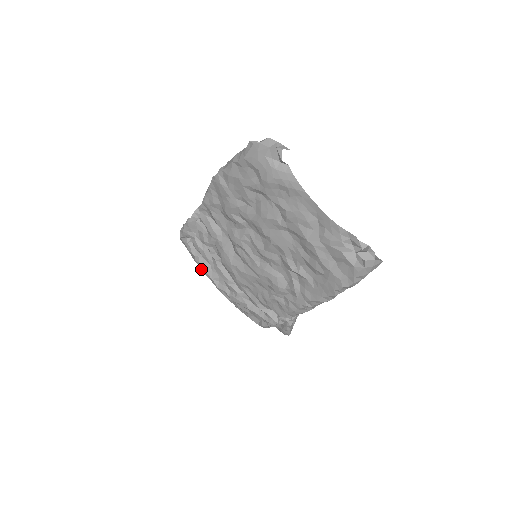
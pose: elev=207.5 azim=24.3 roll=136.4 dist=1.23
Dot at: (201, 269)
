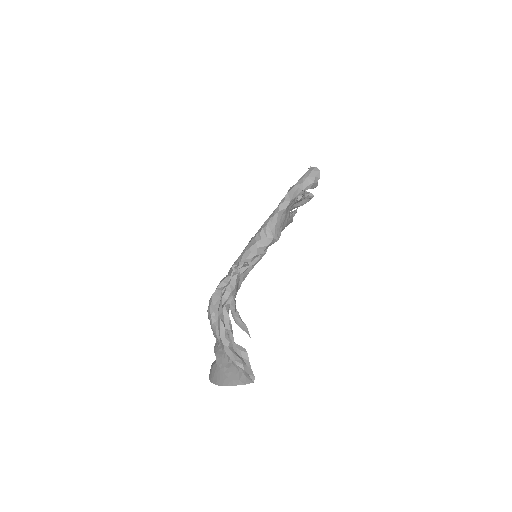
Dot at: occluded
